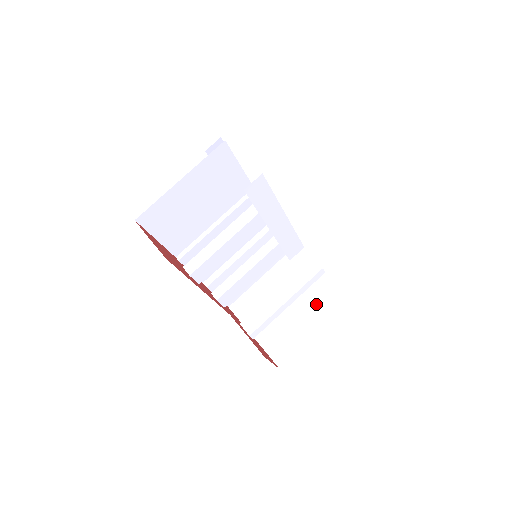
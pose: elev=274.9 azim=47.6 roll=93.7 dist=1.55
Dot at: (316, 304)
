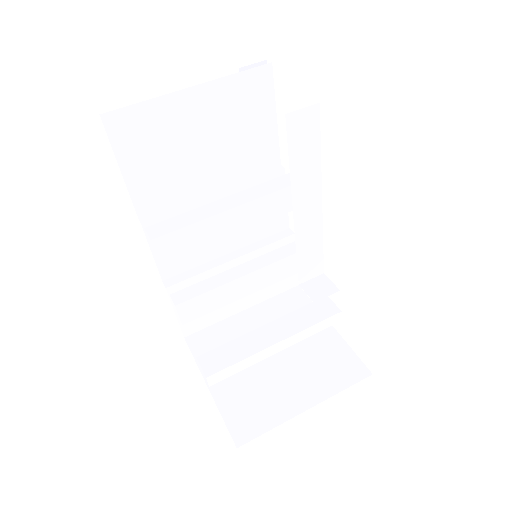
Dot at: (316, 364)
